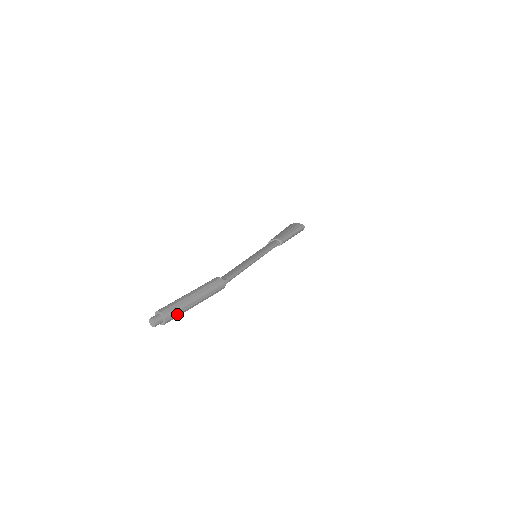
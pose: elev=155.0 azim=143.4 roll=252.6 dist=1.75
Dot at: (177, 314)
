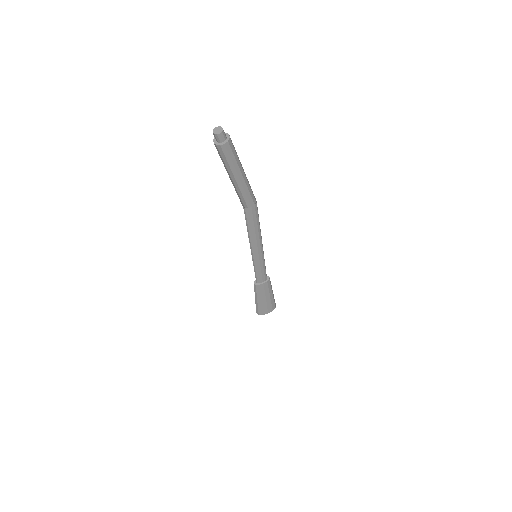
Dot at: (235, 151)
